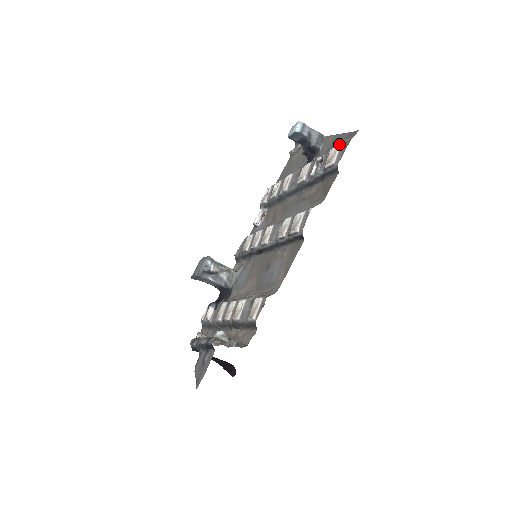
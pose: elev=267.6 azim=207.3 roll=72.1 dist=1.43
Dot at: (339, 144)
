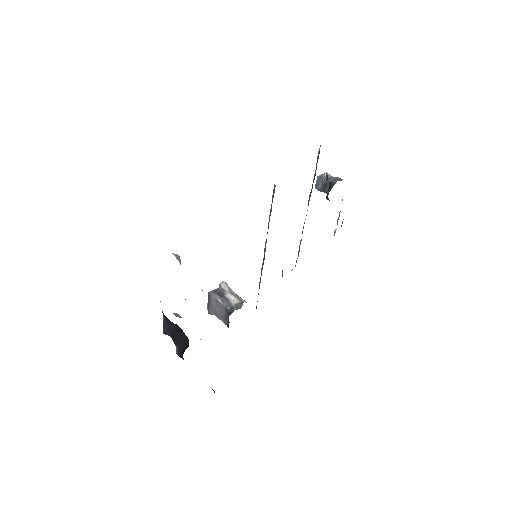
Dot at: occluded
